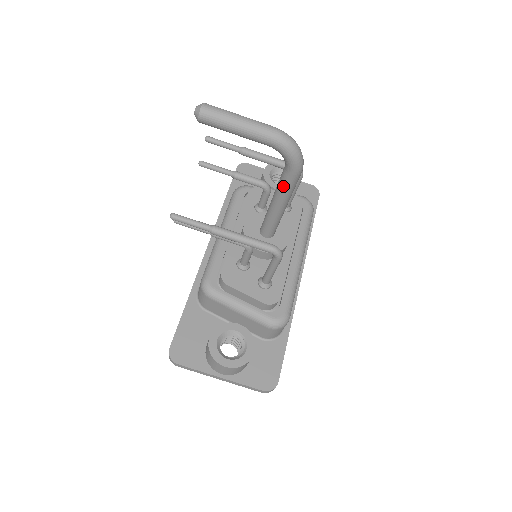
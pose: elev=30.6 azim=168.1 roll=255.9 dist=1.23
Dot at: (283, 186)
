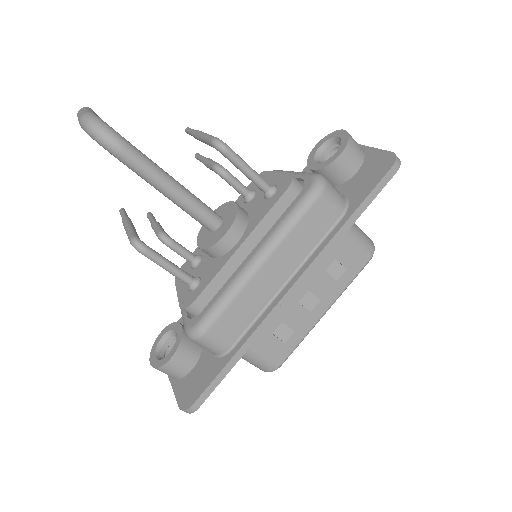
Dot at: (134, 170)
